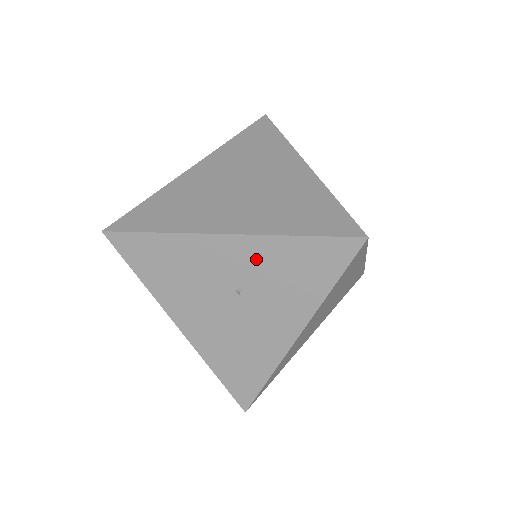
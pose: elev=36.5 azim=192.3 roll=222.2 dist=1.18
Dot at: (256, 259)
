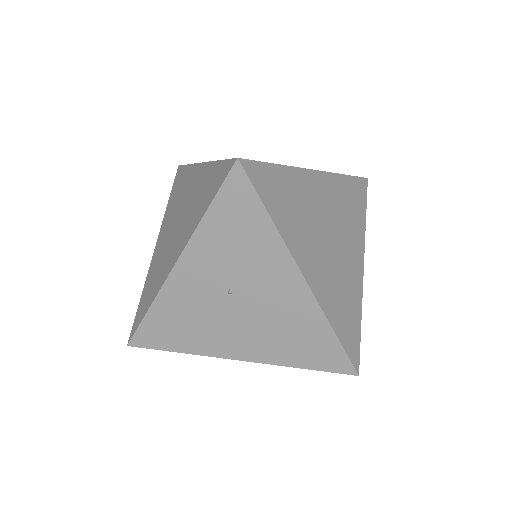
Dot at: (208, 258)
